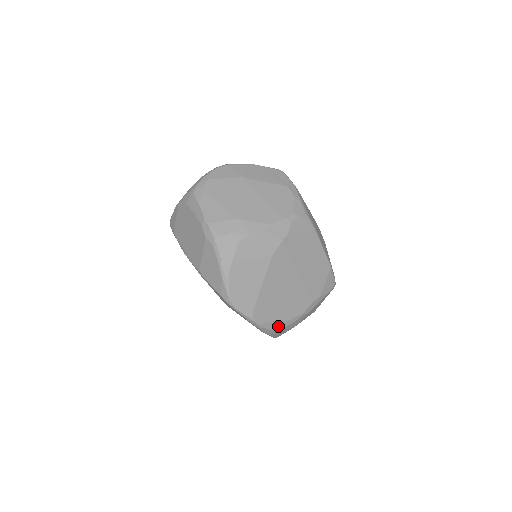
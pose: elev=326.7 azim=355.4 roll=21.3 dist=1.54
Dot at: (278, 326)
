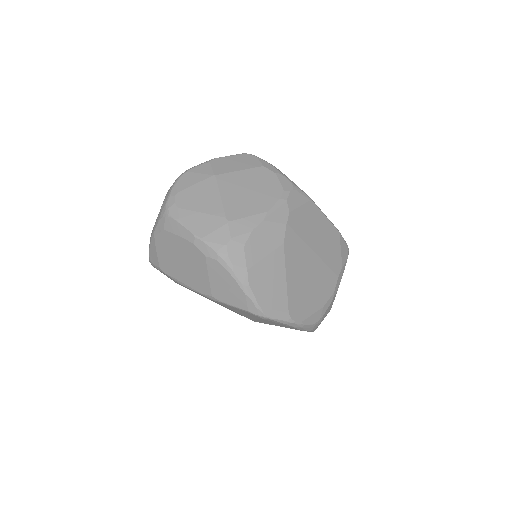
Dot at: (317, 317)
